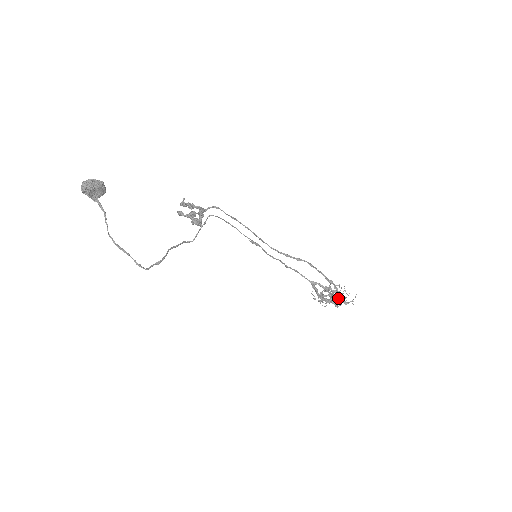
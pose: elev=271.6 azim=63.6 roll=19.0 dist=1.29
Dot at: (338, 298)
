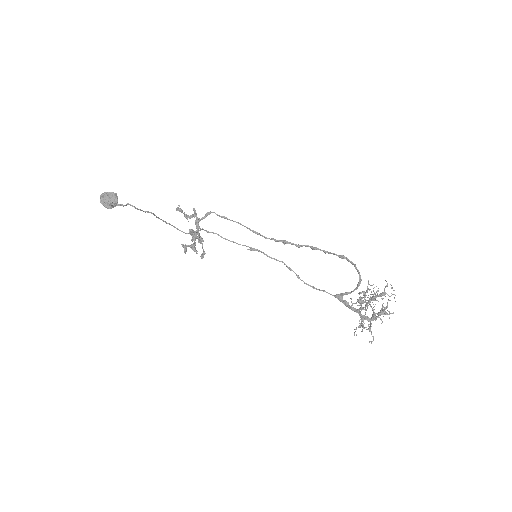
Dot at: occluded
